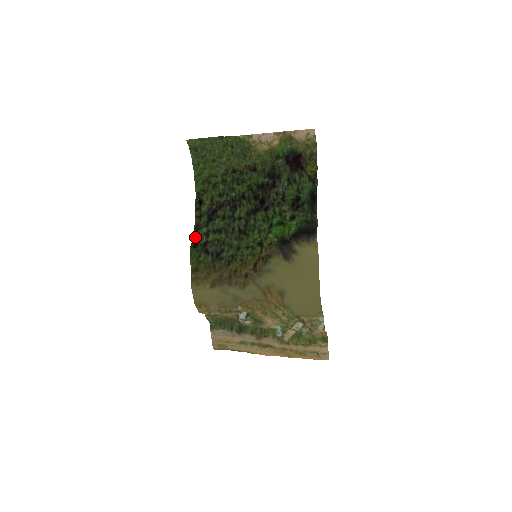
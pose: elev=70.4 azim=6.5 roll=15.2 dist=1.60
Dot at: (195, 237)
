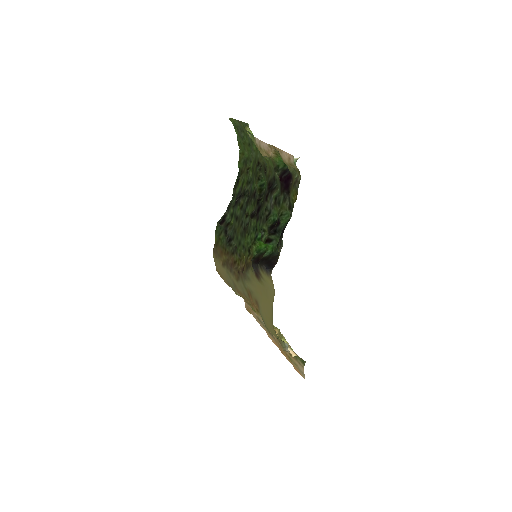
Dot at: (226, 213)
